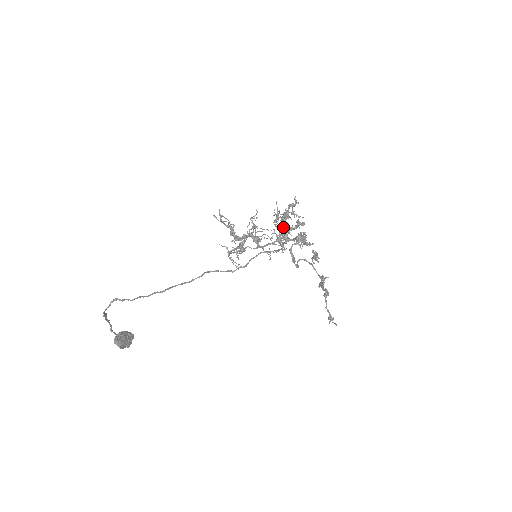
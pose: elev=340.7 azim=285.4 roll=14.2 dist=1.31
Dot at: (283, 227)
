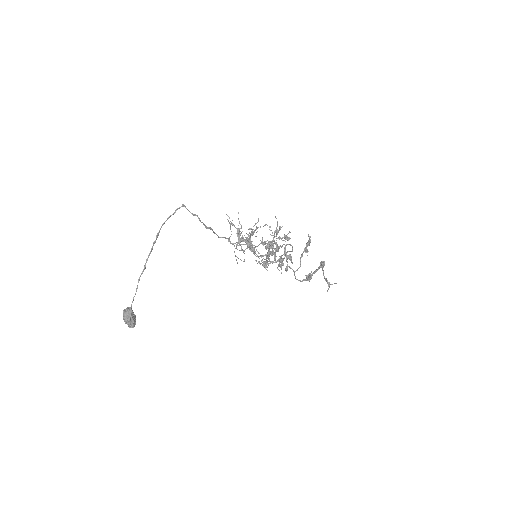
Dot at: (272, 244)
